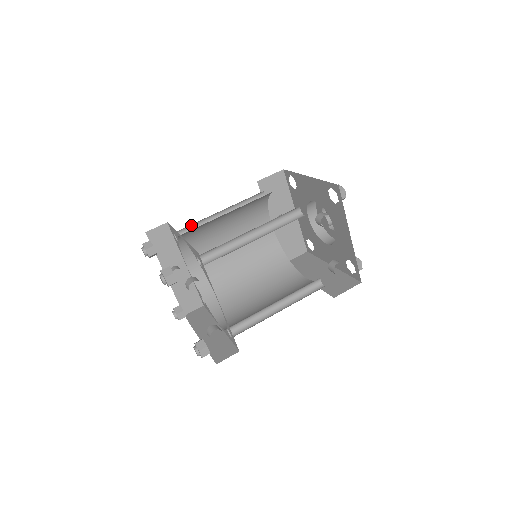
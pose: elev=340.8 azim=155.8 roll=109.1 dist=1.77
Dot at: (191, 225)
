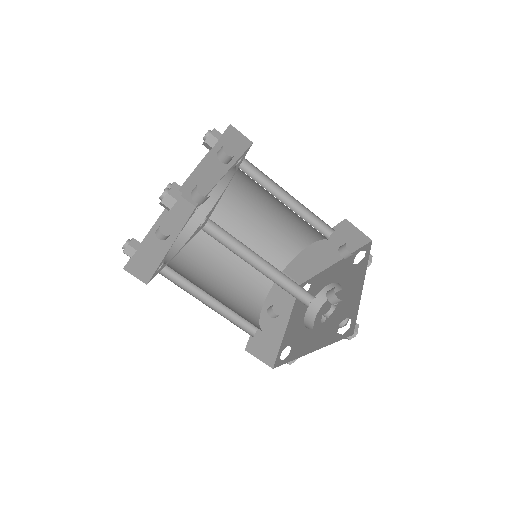
Dot at: occluded
